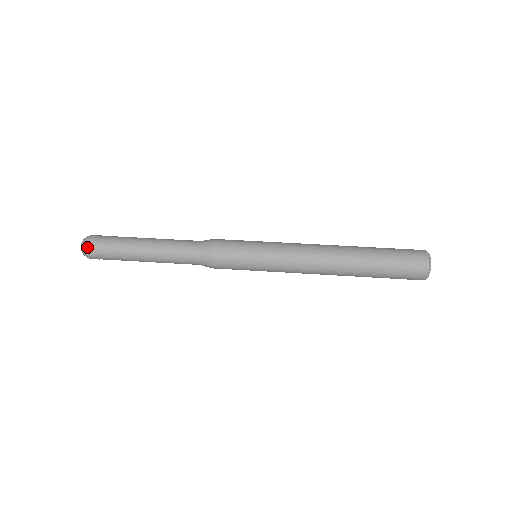
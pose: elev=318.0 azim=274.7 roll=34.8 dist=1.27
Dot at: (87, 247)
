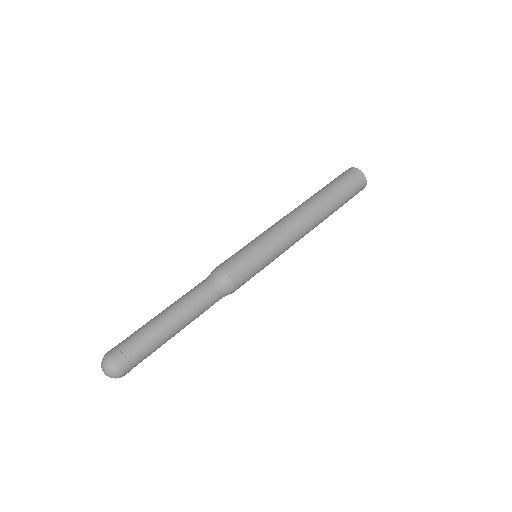
Dot at: (124, 375)
